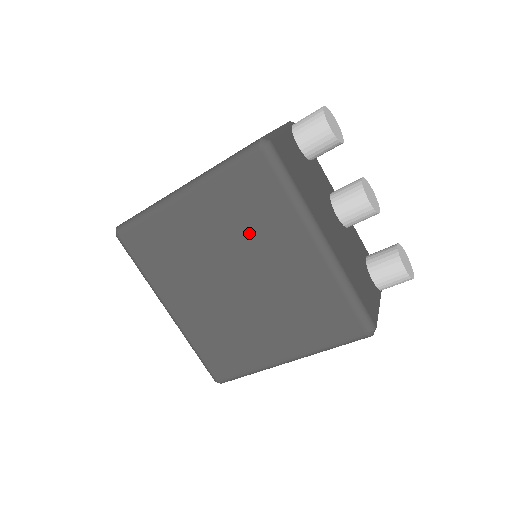
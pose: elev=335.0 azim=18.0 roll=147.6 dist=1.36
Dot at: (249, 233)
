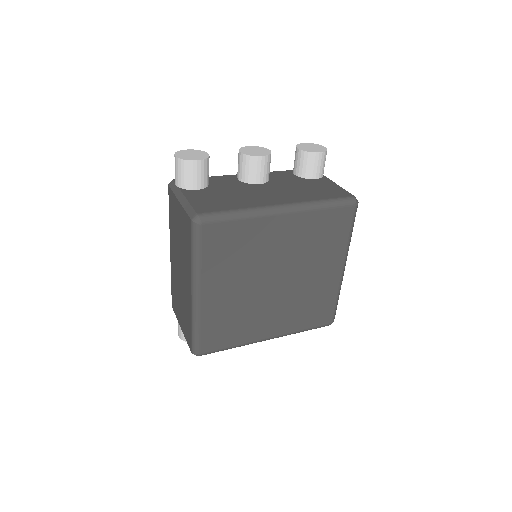
Dot at: (250, 258)
